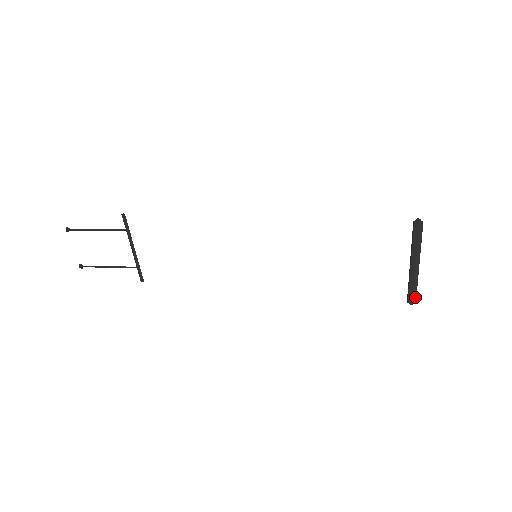
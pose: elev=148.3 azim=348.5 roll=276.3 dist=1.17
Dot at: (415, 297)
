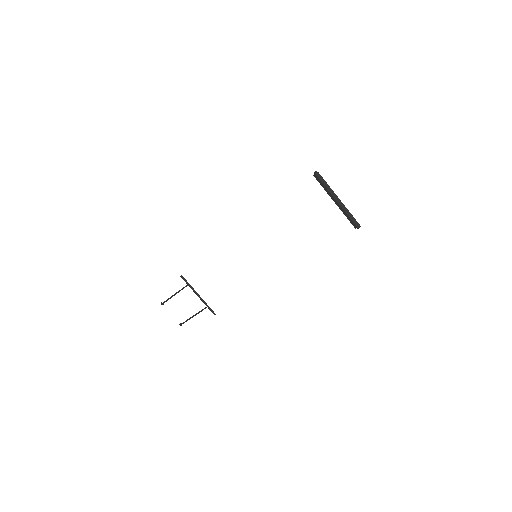
Dot at: (356, 222)
